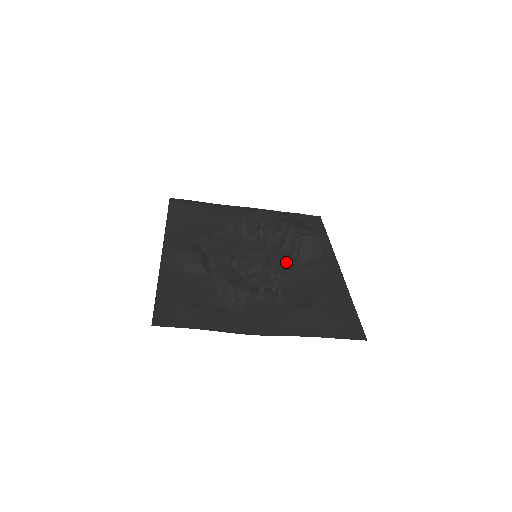
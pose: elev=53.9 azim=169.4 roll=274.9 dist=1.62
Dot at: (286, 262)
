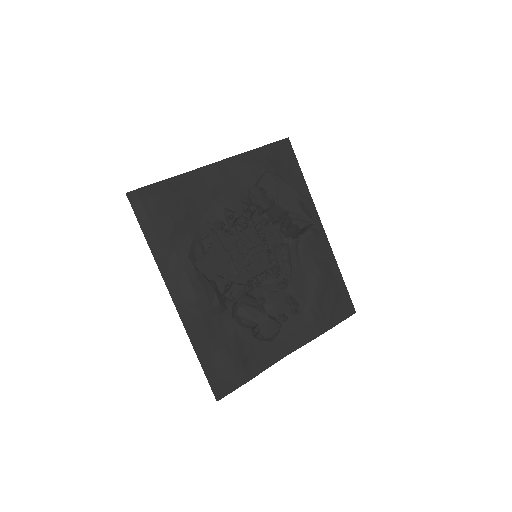
Dot at: (284, 252)
